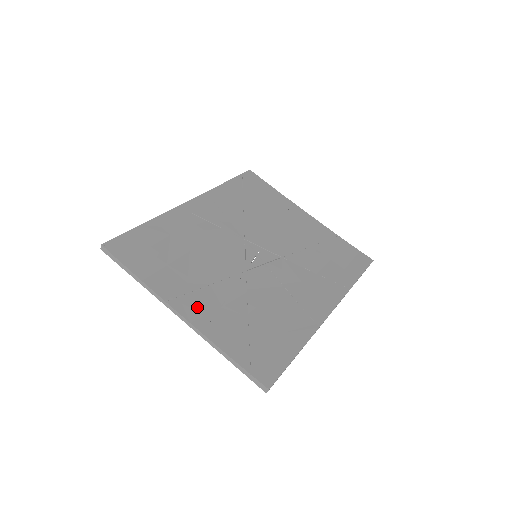
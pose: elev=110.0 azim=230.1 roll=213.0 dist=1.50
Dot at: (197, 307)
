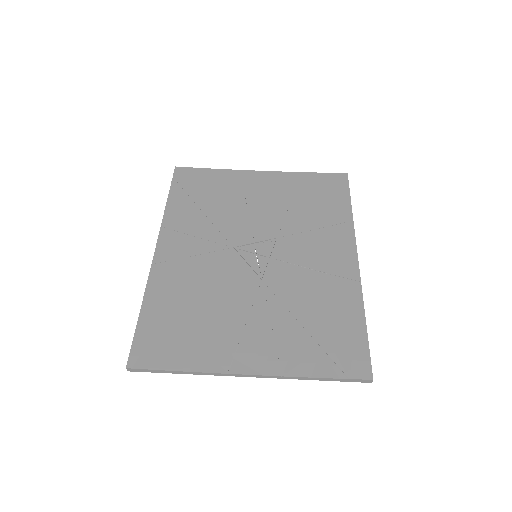
Dot at: (256, 354)
